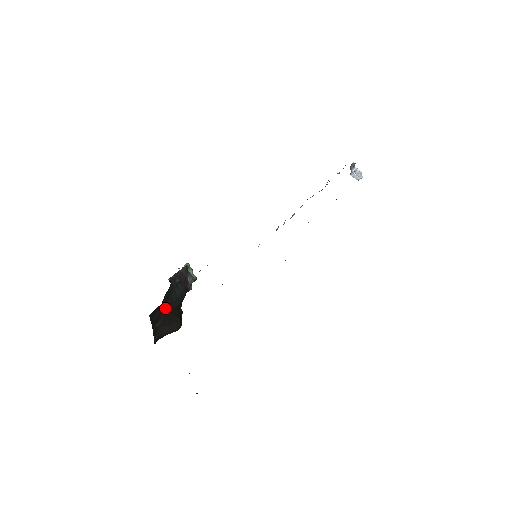
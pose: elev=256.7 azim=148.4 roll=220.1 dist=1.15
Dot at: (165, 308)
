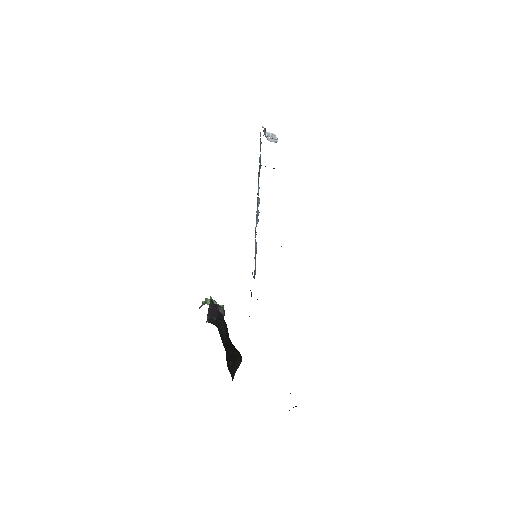
Dot at: (226, 350)
